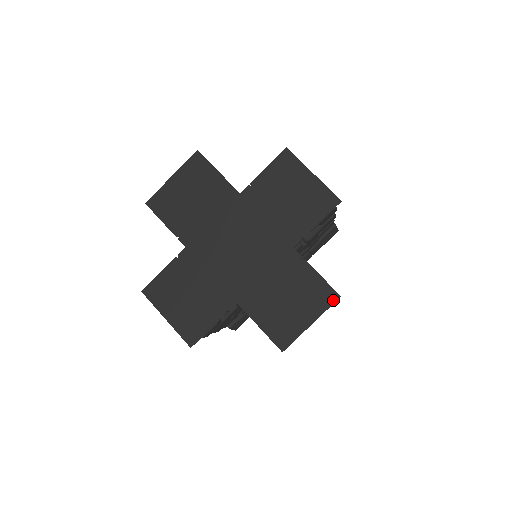
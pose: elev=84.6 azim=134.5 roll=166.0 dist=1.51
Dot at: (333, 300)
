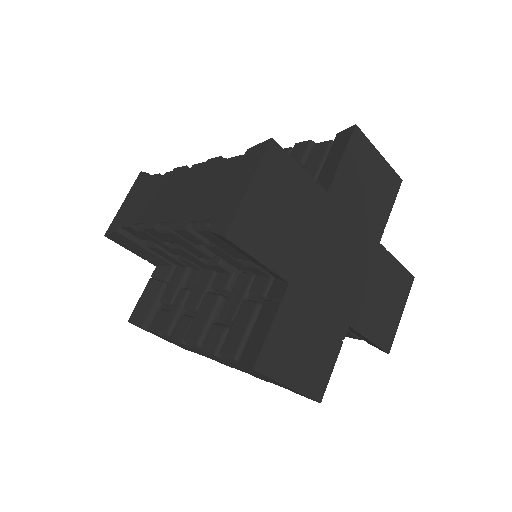
Dot at: (411, 283)
